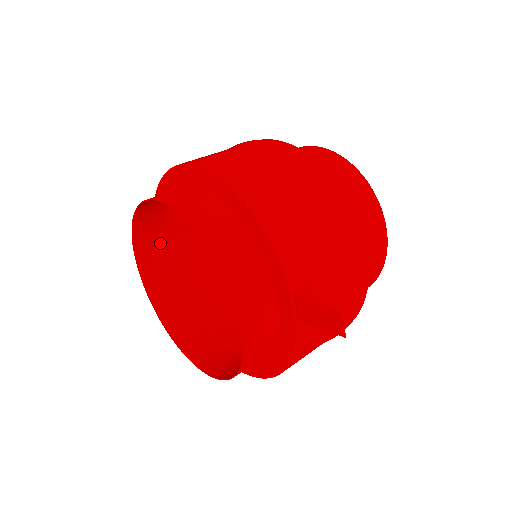
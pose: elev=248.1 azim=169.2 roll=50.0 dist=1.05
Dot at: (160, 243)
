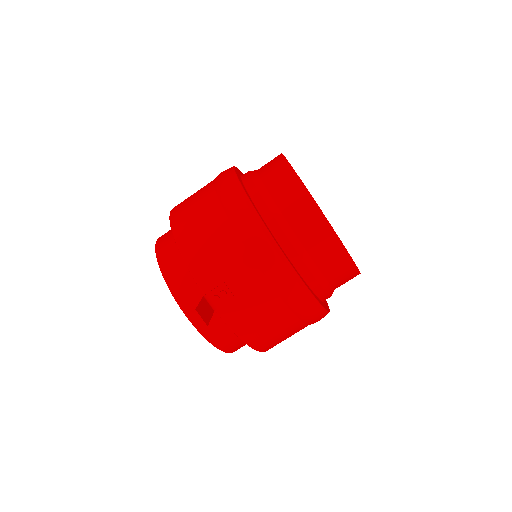
Dot at: occluded
